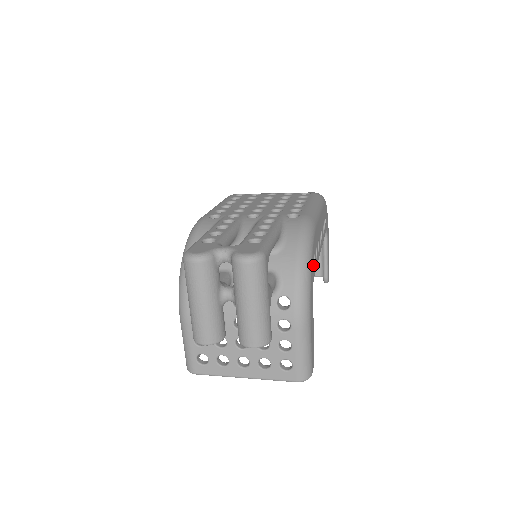
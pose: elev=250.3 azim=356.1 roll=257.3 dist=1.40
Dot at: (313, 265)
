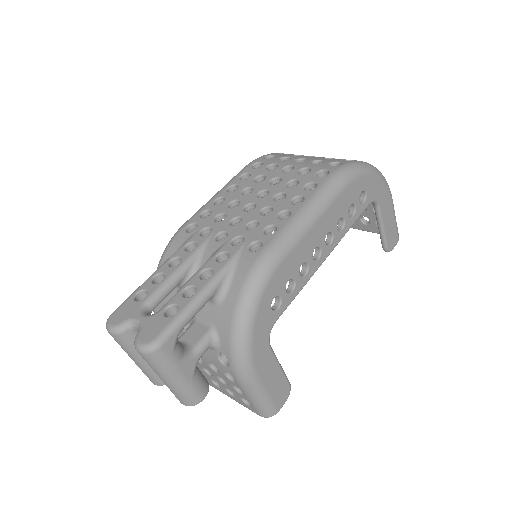
Dot at: (267, 315)
